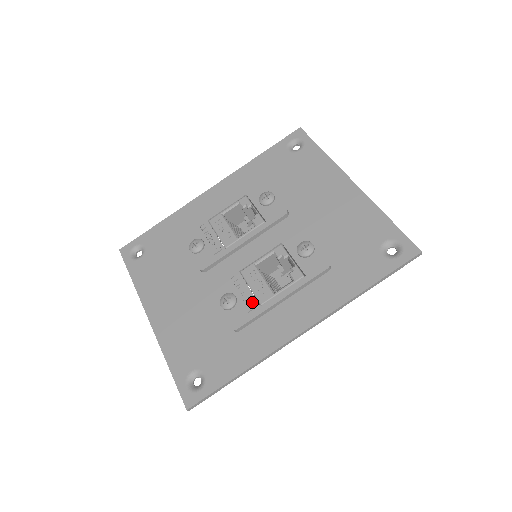
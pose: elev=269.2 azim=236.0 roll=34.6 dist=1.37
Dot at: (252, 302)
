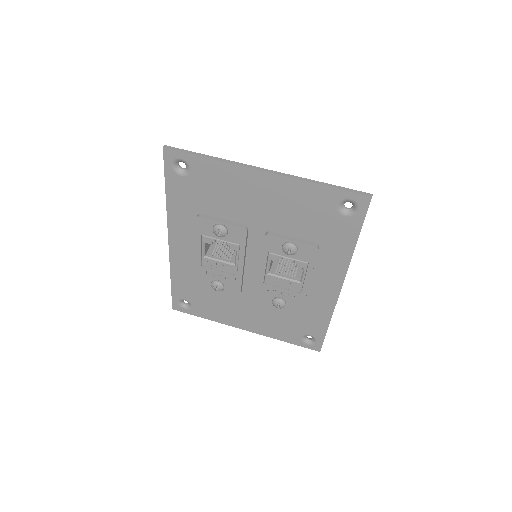
Dot at: (294, 296)
